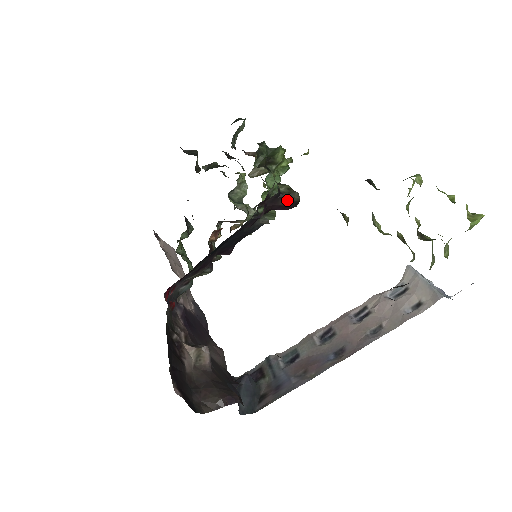
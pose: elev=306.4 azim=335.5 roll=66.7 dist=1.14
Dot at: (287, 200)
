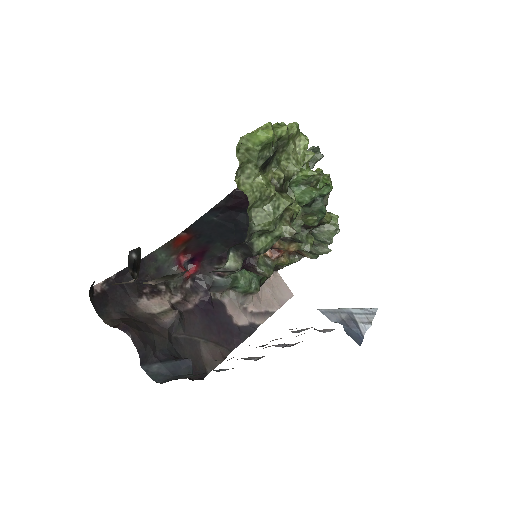
Dot at: occluded
